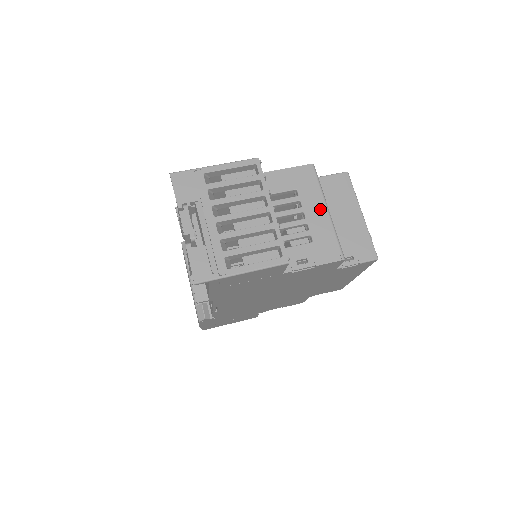
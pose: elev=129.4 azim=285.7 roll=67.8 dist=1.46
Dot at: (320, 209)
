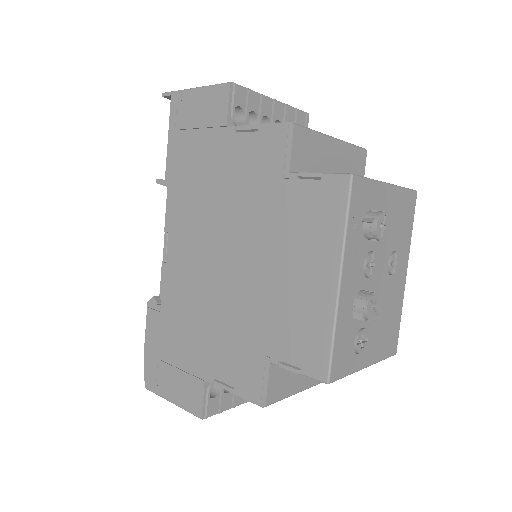
Dot at: occluded
